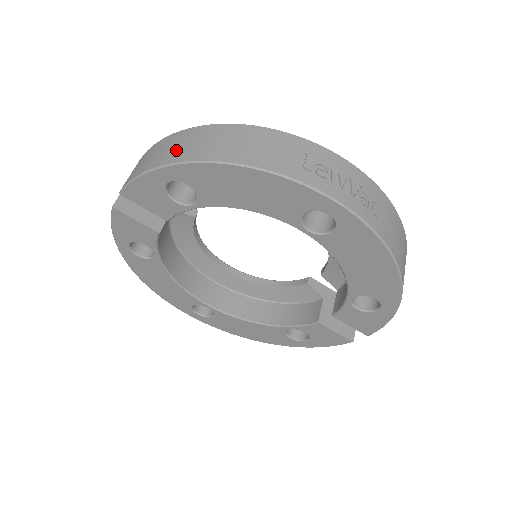
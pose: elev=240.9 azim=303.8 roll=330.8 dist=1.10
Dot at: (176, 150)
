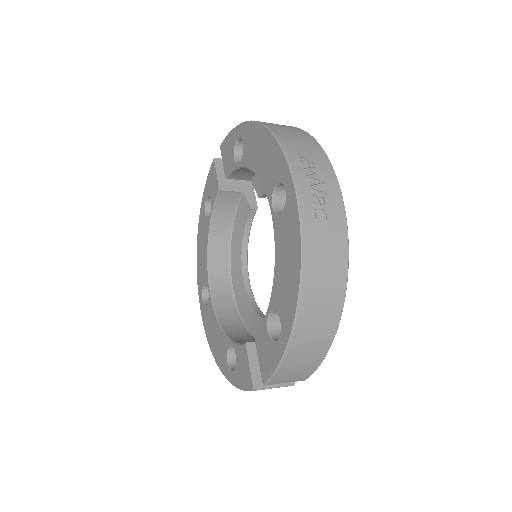
Dot at: occluded
